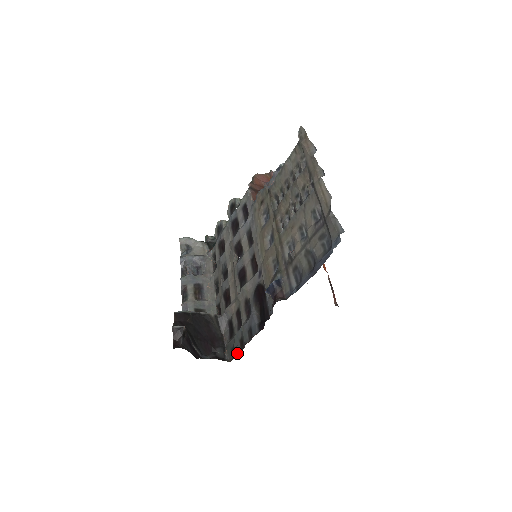
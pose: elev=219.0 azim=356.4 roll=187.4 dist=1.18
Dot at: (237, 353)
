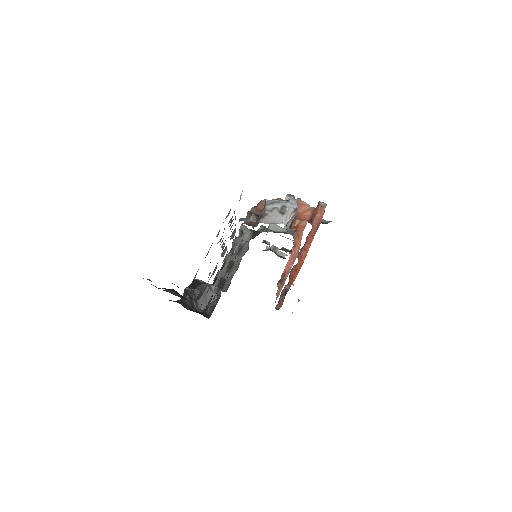
Dot at: occluded
